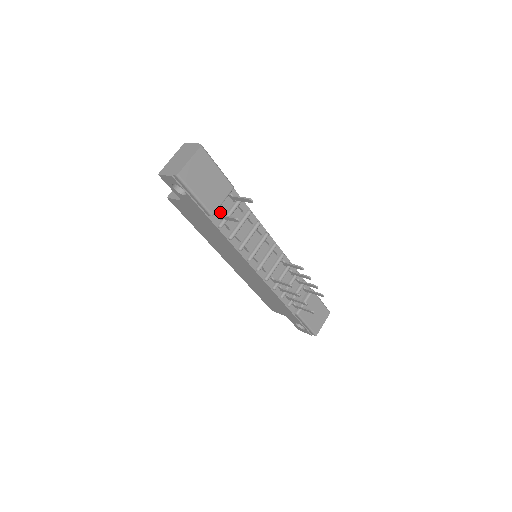
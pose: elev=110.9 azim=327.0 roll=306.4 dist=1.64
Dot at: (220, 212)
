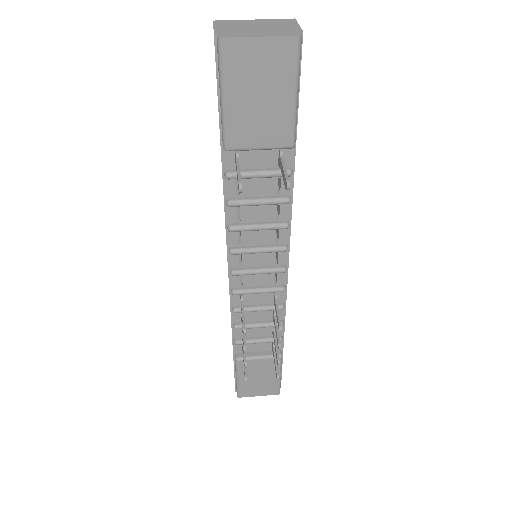
Dot at: (246, 158)
